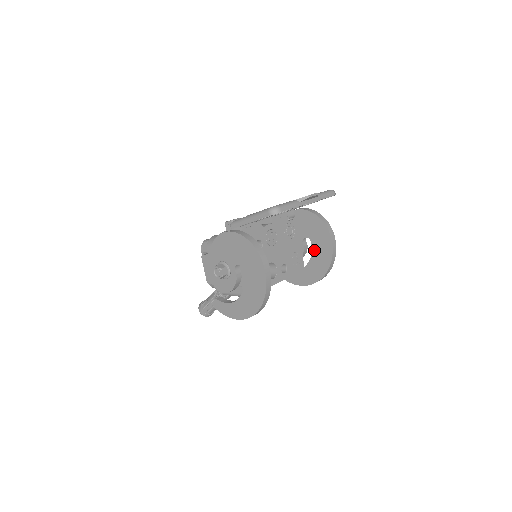
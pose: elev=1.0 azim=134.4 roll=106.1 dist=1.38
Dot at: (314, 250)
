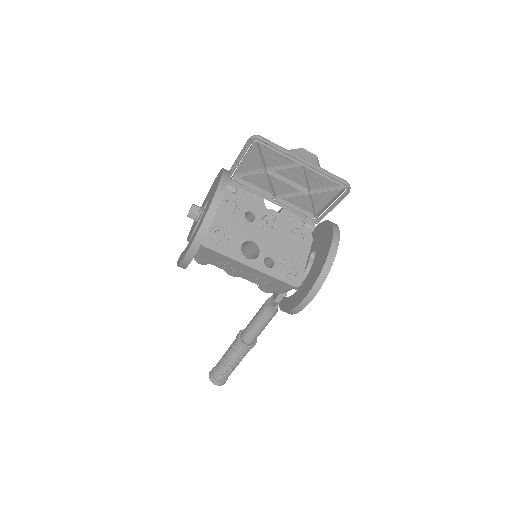
Dot at: (314, 262)
